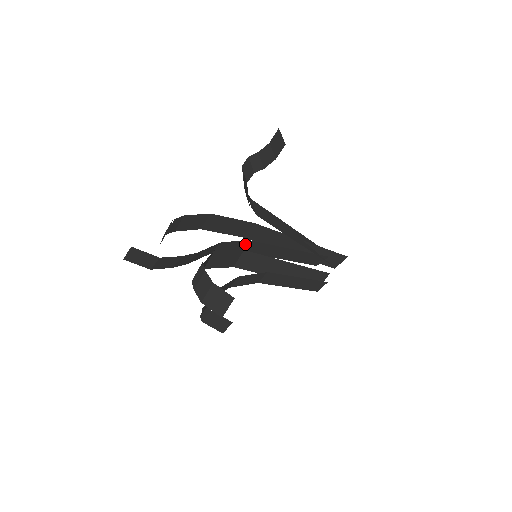
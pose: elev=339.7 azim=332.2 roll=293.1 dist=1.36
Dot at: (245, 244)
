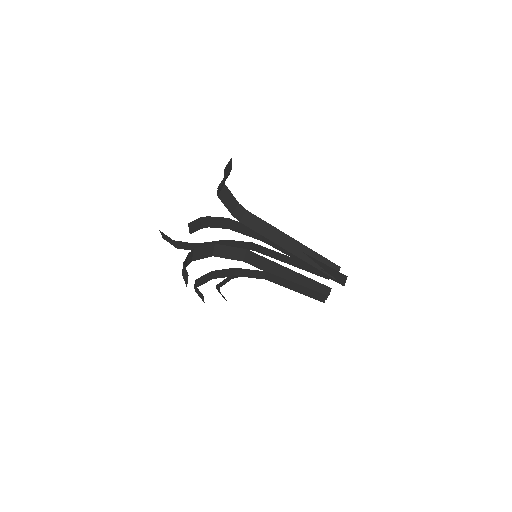
Dot at: (254, 245)
